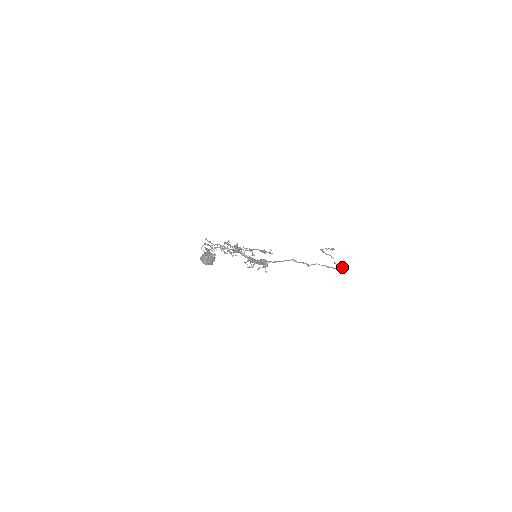
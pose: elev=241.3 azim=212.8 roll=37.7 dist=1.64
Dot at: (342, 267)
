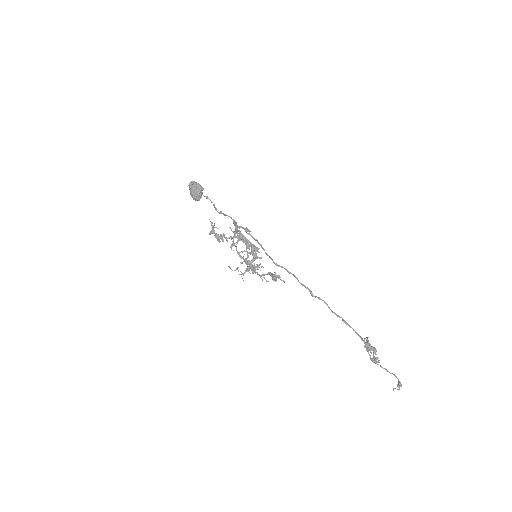
Dot at: (375, 348)
